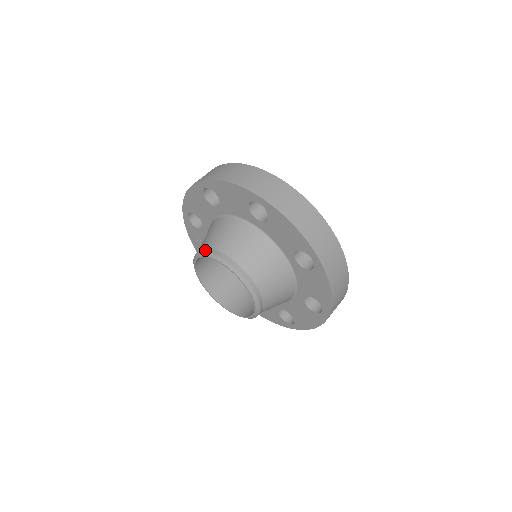
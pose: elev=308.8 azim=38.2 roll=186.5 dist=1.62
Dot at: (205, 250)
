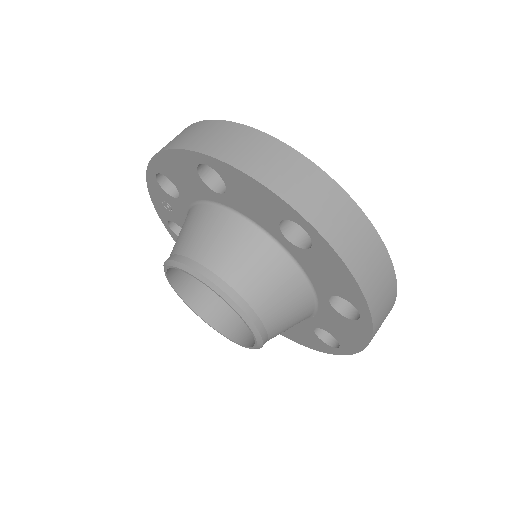
Dot at: (193, 265)
